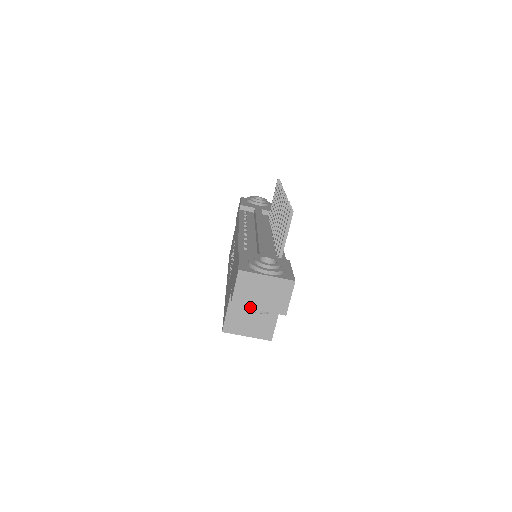
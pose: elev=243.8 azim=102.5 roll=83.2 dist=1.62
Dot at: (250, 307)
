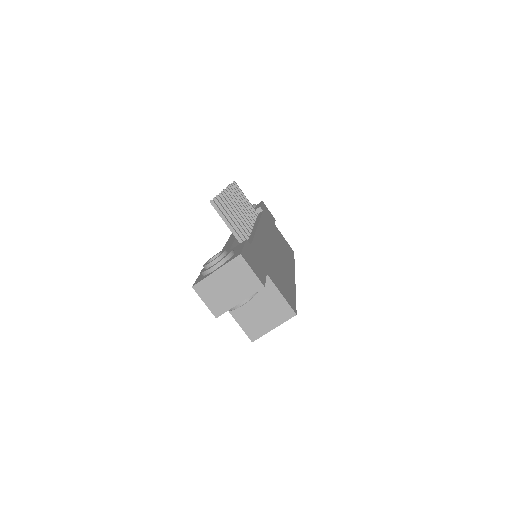
Dot at: (231, 306)
